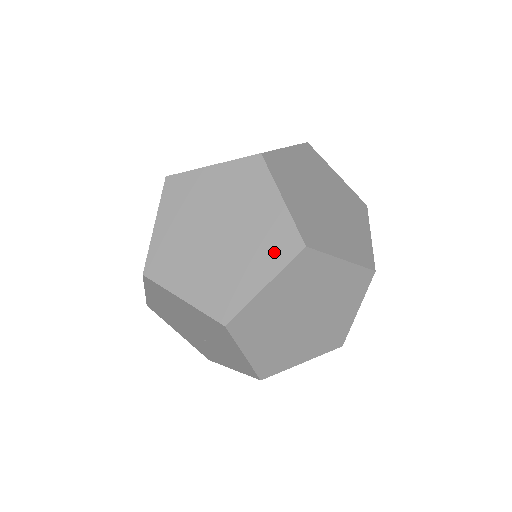
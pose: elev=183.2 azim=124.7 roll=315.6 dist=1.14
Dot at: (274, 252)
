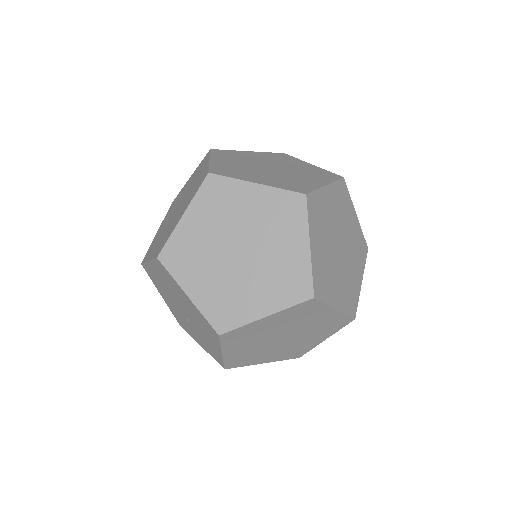
Dot at: (285, 290)
